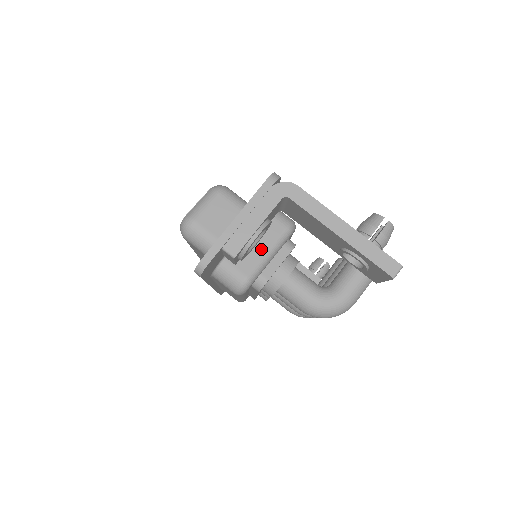
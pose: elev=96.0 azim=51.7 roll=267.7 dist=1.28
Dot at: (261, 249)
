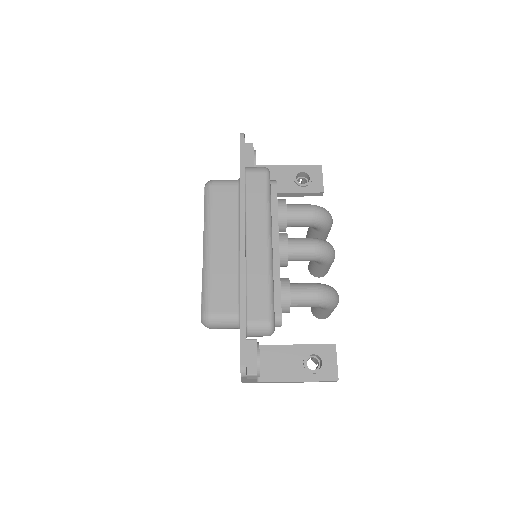
Dot at: occluded
